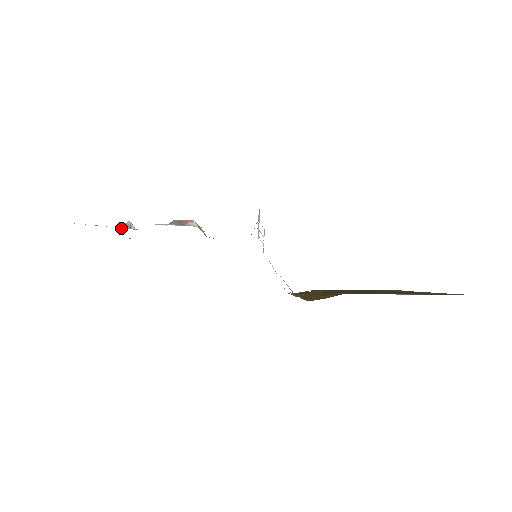
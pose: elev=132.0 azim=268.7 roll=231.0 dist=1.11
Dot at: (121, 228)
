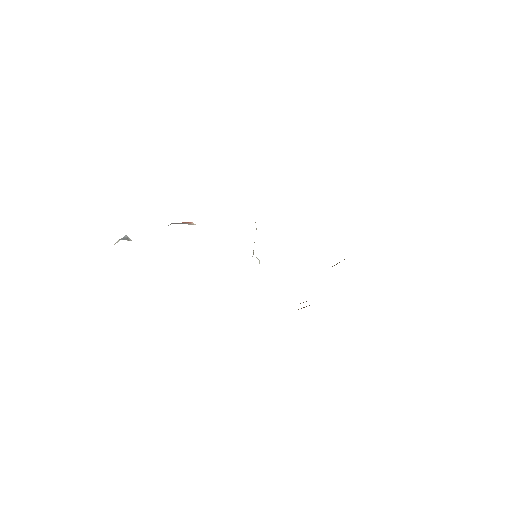
Dot at: (118, 241)
